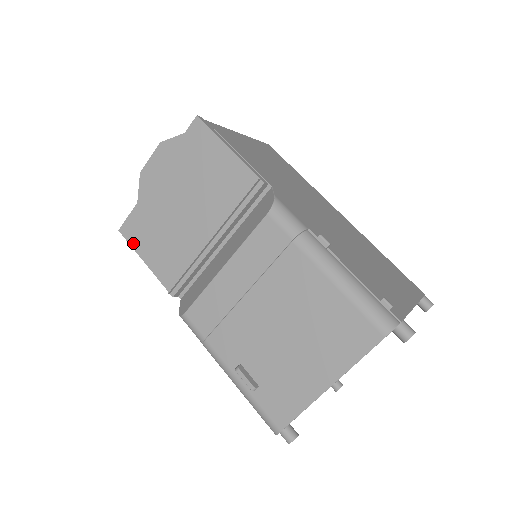
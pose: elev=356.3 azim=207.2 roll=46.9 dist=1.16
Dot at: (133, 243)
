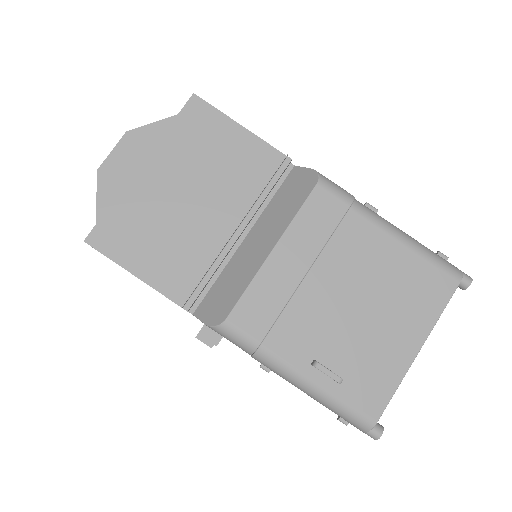
Dot at: (112, 254)
